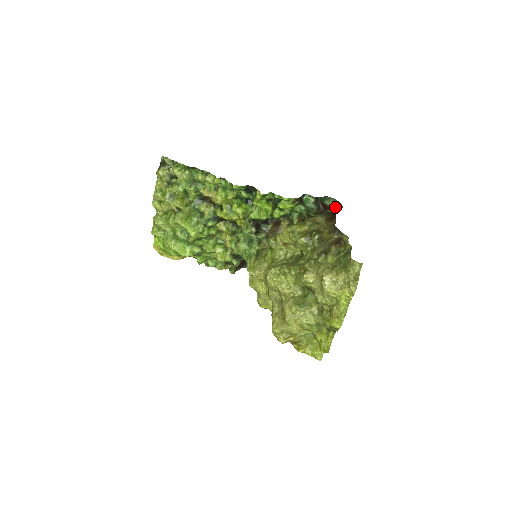
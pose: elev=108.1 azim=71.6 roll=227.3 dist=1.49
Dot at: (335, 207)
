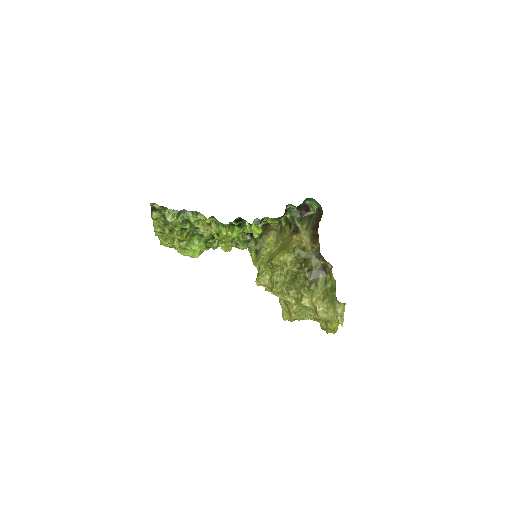
Dot at: (316, 208)
